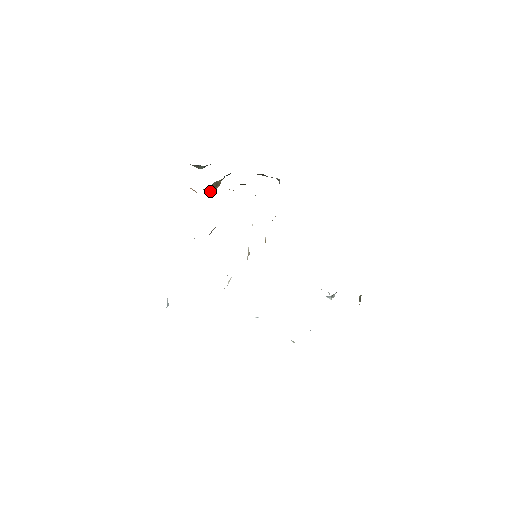
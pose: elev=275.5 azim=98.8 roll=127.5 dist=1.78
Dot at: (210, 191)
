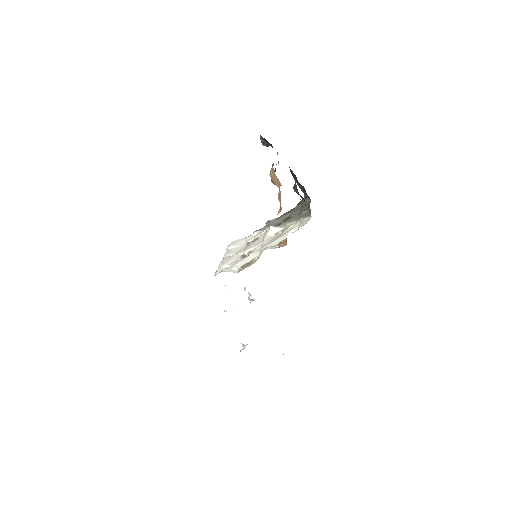
Dot at: occluded
